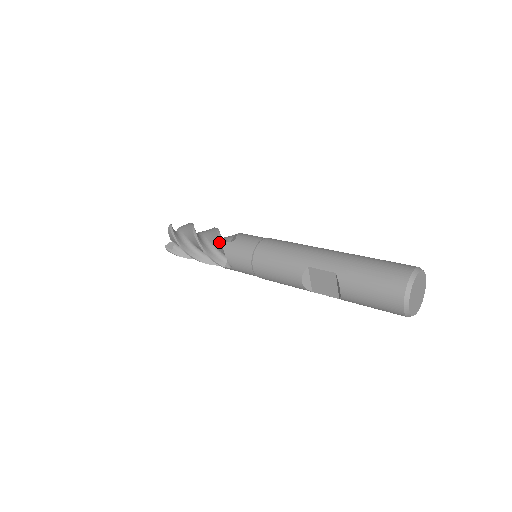
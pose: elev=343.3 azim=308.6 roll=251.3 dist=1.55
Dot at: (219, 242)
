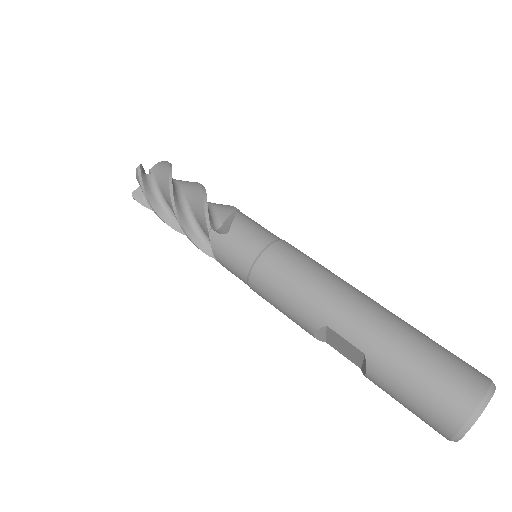
Dot at: (205, 227)
